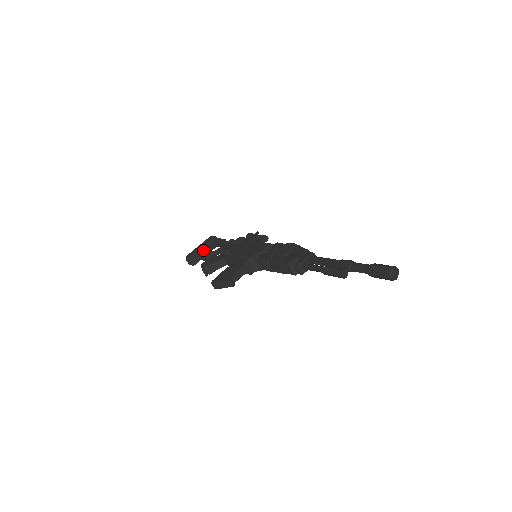
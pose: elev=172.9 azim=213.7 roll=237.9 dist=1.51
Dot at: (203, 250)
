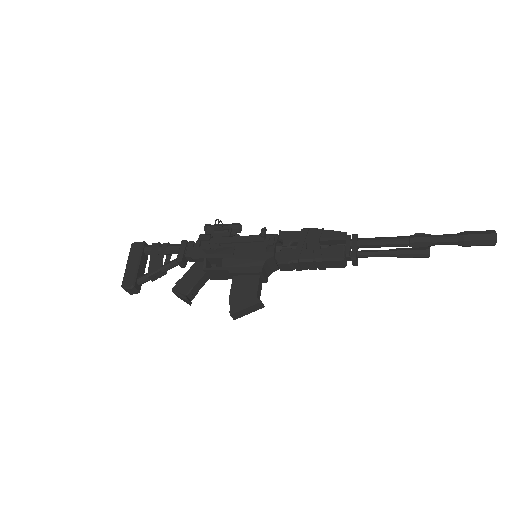
Dot at: (140, 267)
